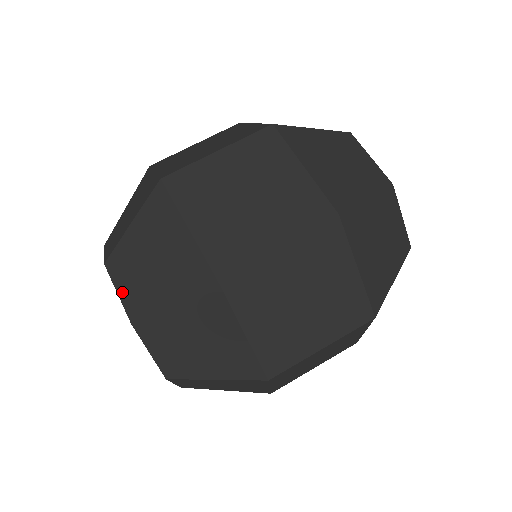
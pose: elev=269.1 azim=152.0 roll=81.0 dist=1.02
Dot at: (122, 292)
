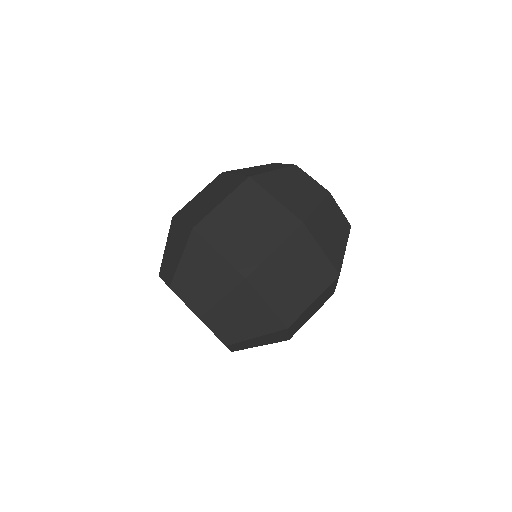
Dot at: (187, 301)
